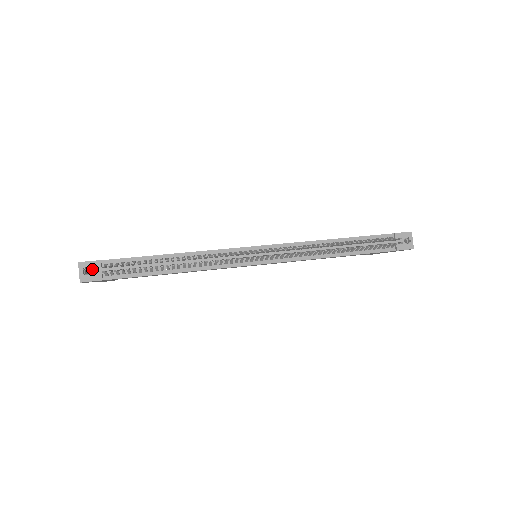
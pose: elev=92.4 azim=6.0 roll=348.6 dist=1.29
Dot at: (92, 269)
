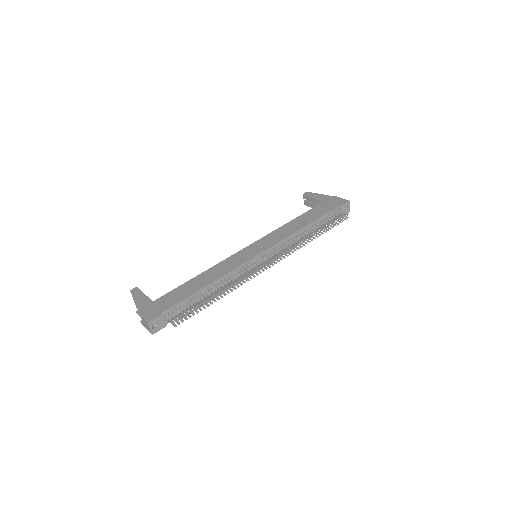
Dot at: (158, 322)
